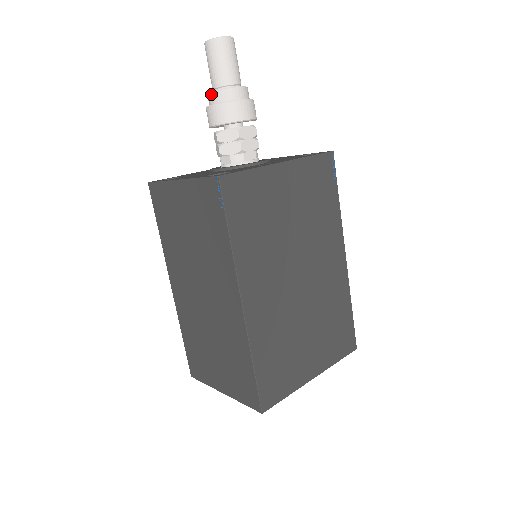
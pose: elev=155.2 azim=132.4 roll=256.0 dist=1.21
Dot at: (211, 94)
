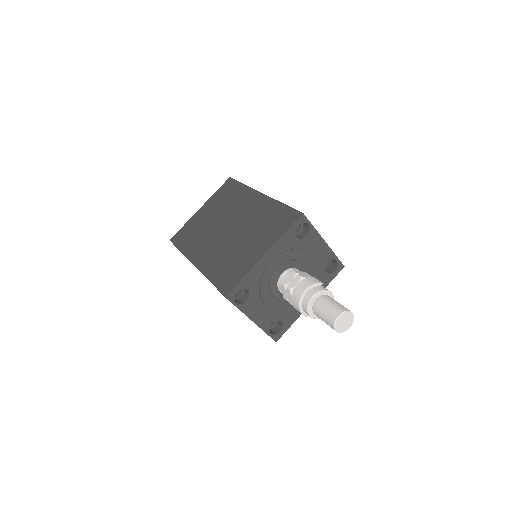
Dot at: occluded
